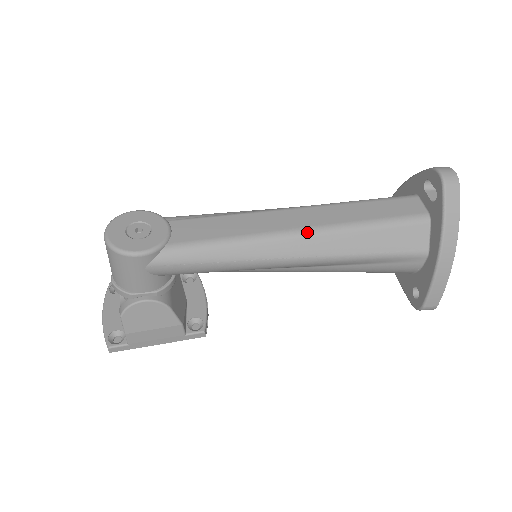
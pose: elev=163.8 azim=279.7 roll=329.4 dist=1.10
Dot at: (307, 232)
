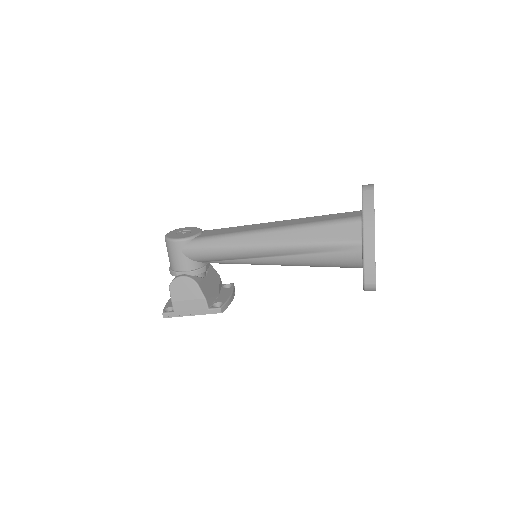
Dot at: (276, 229)
